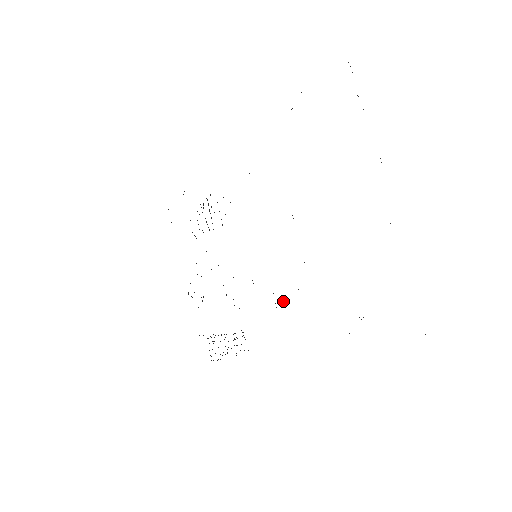
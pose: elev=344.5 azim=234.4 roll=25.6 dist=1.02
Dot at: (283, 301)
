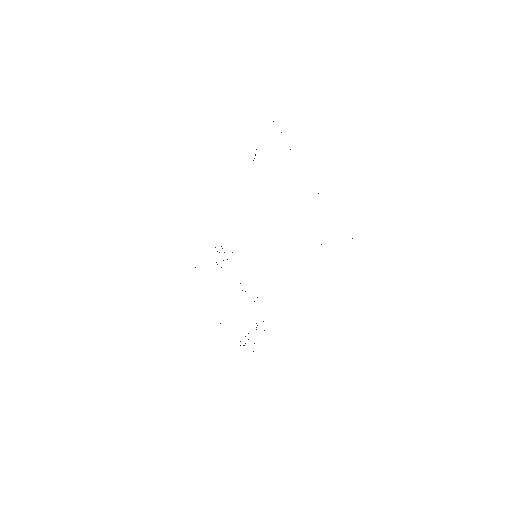
Dot at: occluded
